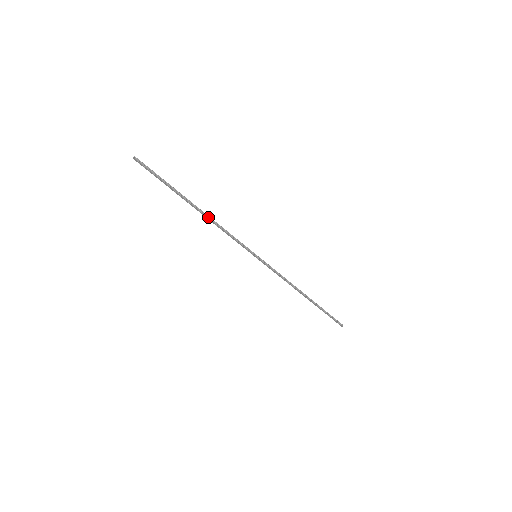
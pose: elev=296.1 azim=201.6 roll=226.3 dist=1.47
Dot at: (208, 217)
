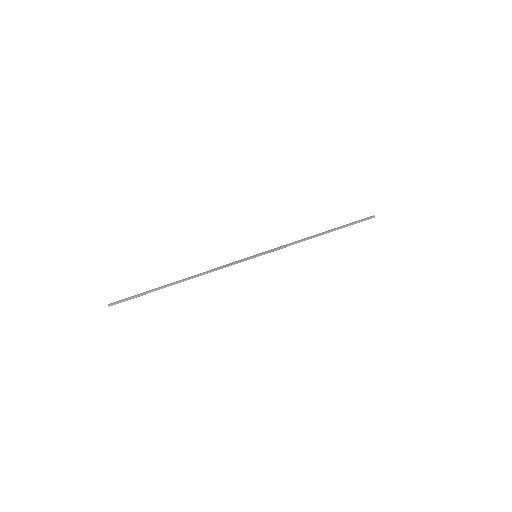
Dot at: (195, 277)
